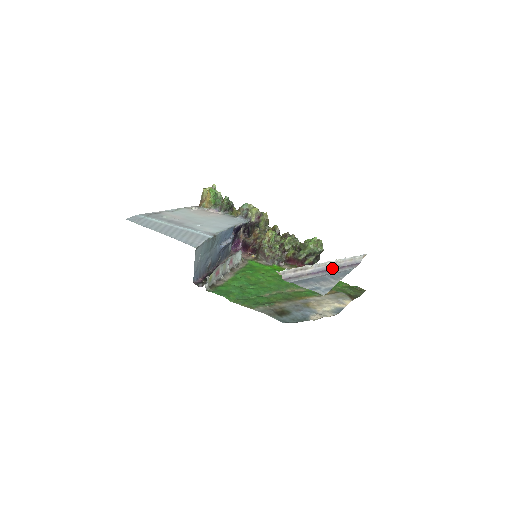
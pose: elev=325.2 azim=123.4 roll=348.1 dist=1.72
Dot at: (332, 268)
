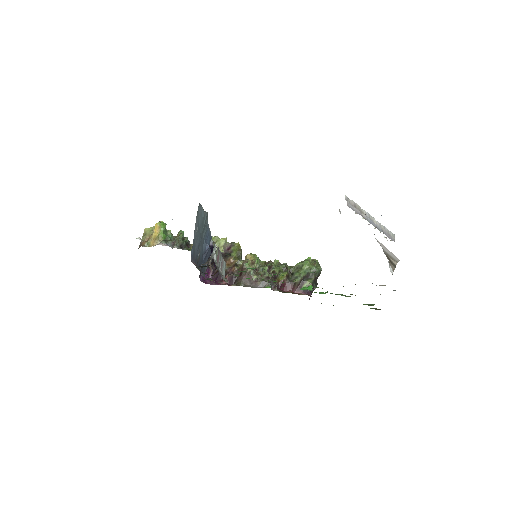
Dot at: occluded
